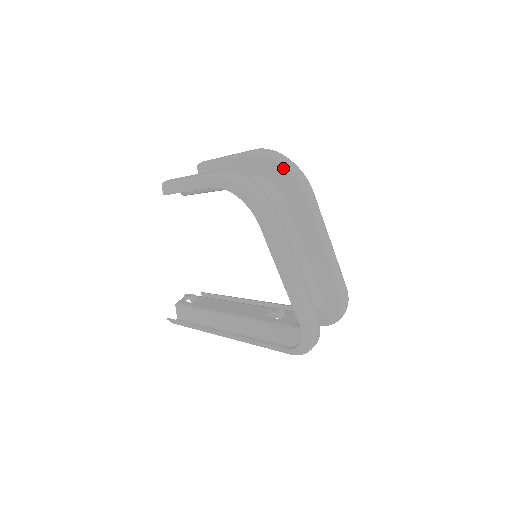
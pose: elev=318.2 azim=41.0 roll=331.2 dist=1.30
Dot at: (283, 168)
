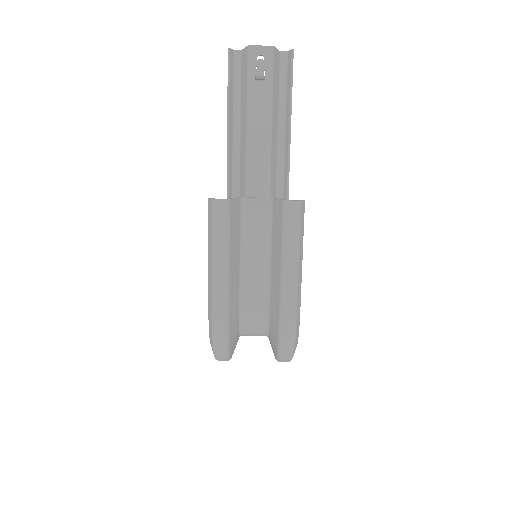
Dot at: (276, 356)
